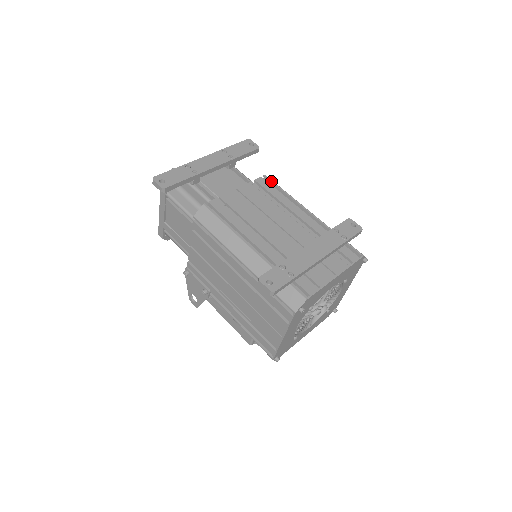
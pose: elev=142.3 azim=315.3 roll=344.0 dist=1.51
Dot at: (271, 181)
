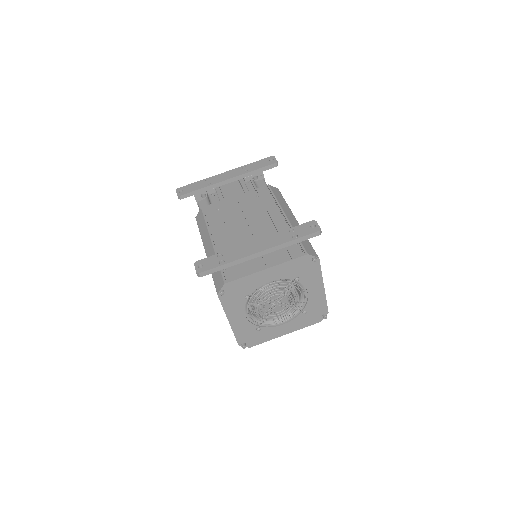
Dot at: (270, 189)
